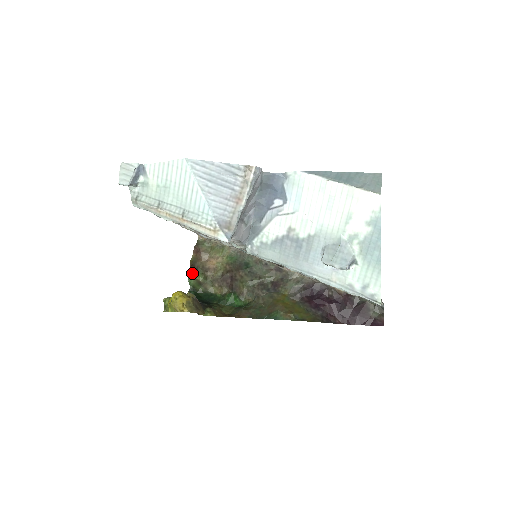
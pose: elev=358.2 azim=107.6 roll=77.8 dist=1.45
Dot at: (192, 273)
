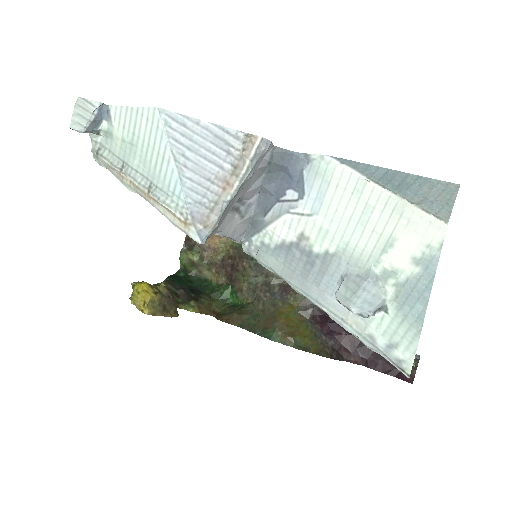
Dot at: (186, 249)
